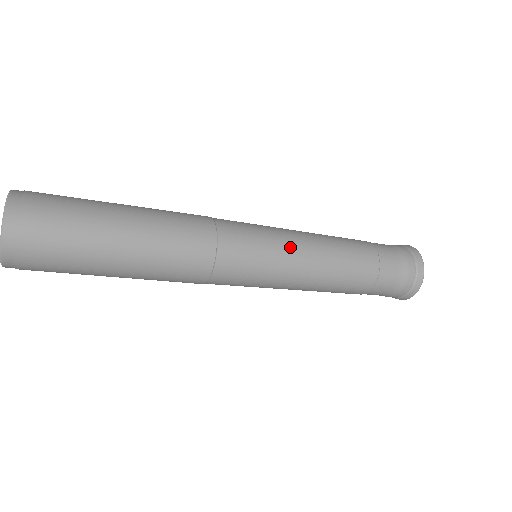
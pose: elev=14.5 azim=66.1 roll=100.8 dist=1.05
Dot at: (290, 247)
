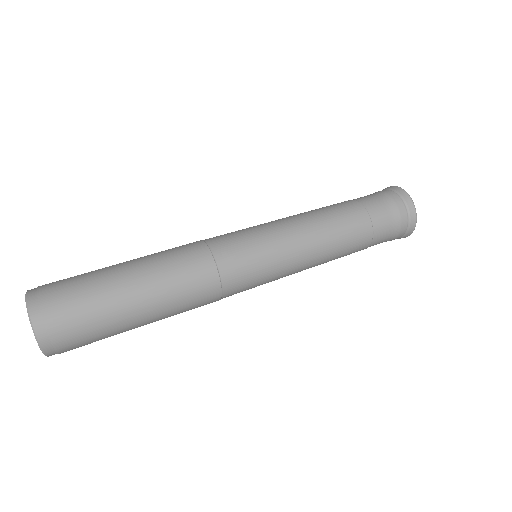
Dot at: (282, 238)
